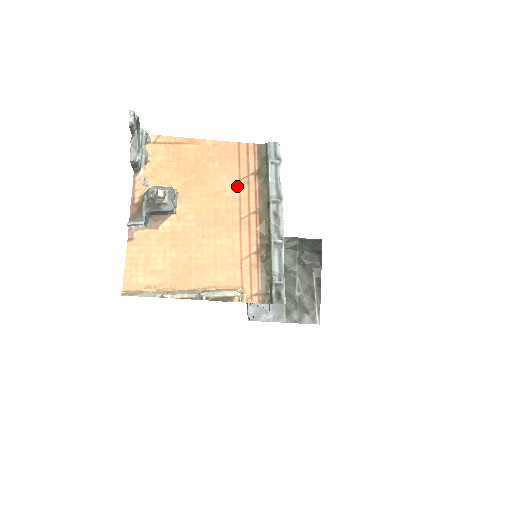
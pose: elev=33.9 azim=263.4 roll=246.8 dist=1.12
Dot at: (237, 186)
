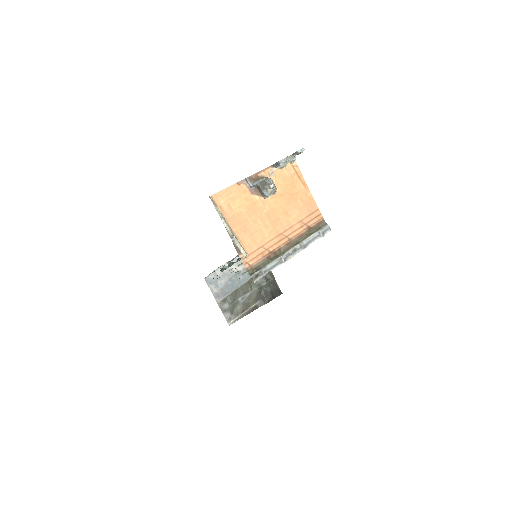
Dot at: (297, 222)
